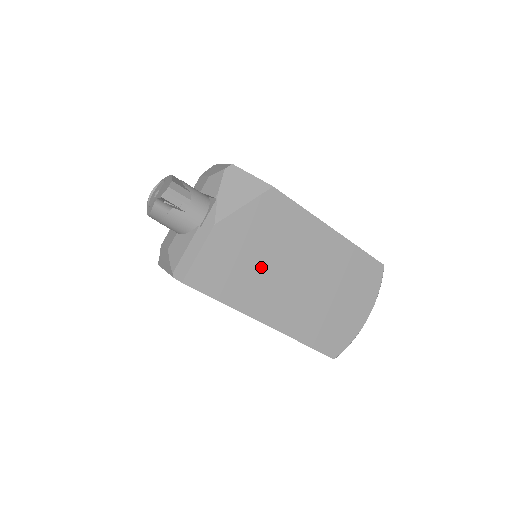
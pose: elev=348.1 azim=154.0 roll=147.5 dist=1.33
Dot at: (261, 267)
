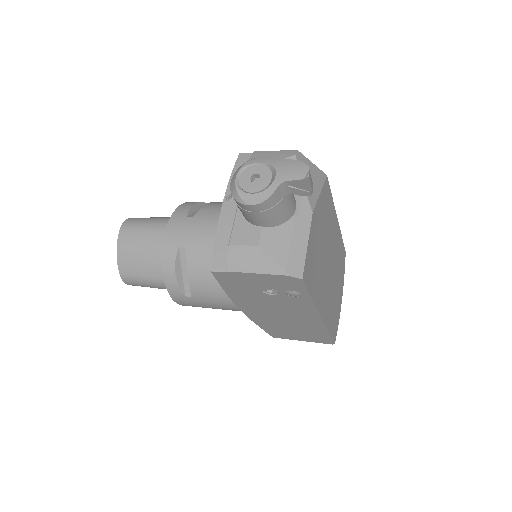
Dot at: (322, 258)
